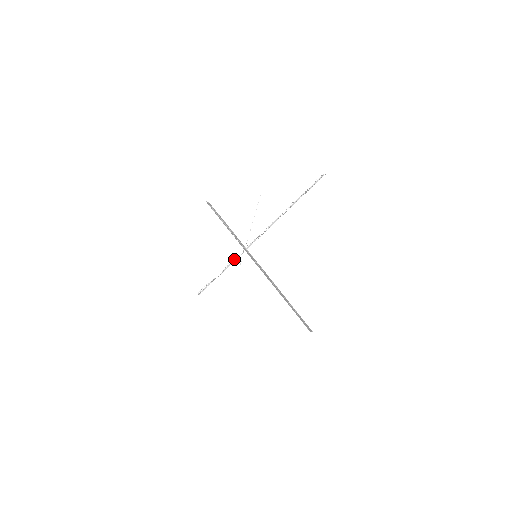
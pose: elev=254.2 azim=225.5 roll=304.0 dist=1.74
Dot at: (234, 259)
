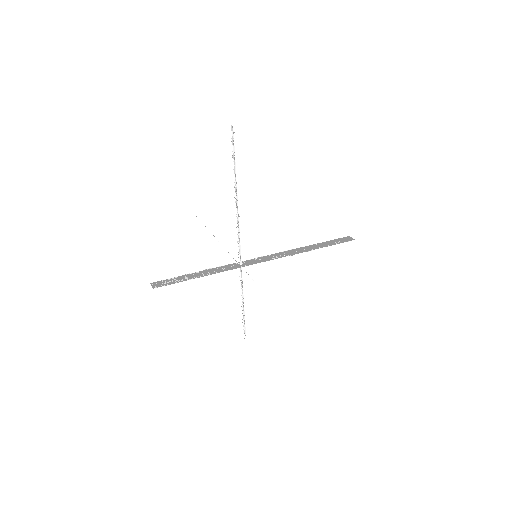
Dot at: (242, 282)
